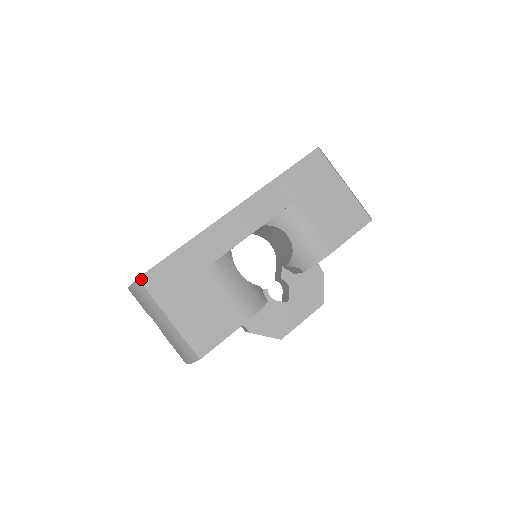
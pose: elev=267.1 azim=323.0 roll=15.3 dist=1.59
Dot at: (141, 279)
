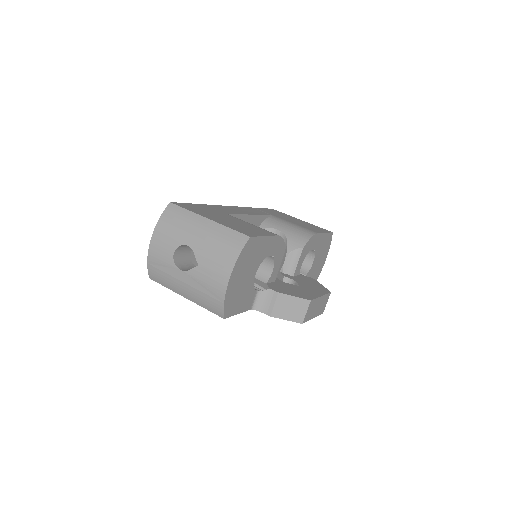
Dot at: (173, 203)
